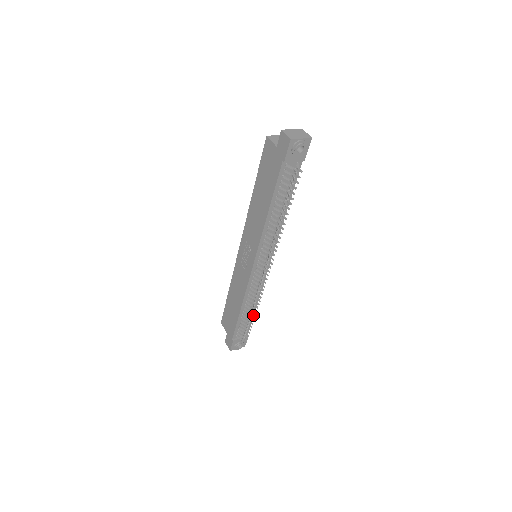
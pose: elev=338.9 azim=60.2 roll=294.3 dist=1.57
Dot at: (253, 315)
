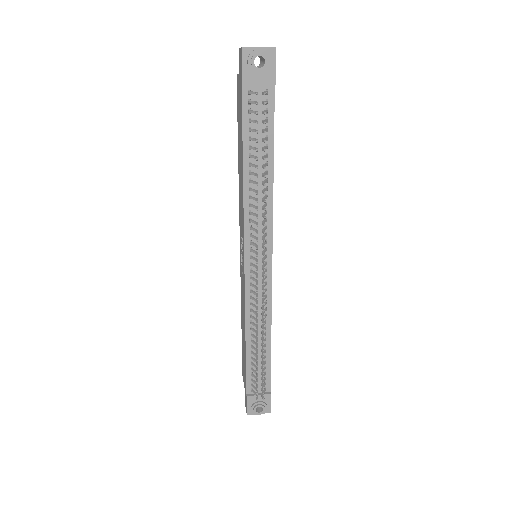
Dot at: occluded
